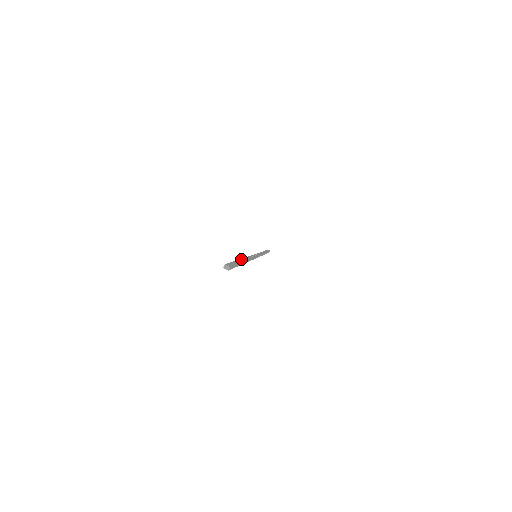
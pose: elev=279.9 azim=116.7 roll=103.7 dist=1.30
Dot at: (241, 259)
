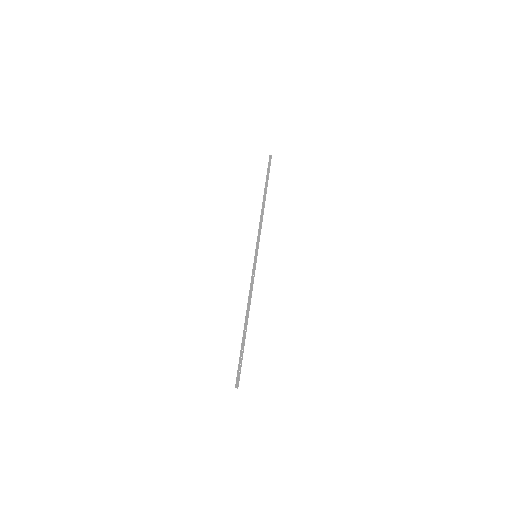
Dot at: (244, 330)
